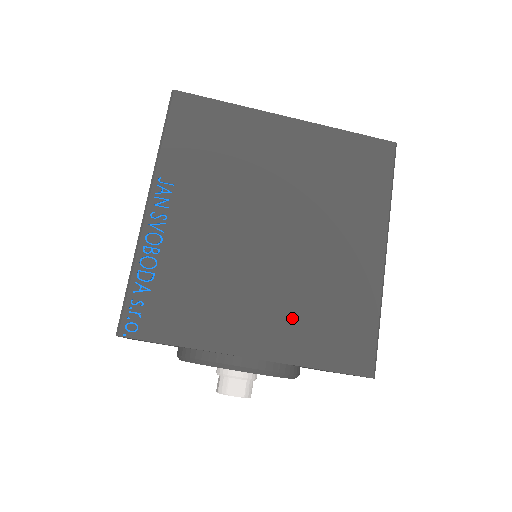
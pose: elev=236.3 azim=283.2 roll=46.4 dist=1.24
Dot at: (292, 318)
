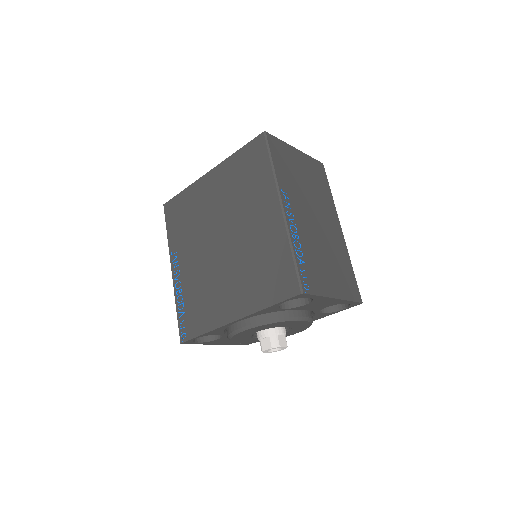
Dot at: (246, 285)
